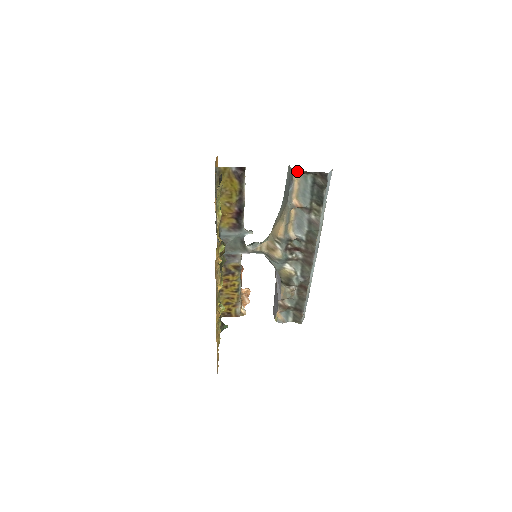
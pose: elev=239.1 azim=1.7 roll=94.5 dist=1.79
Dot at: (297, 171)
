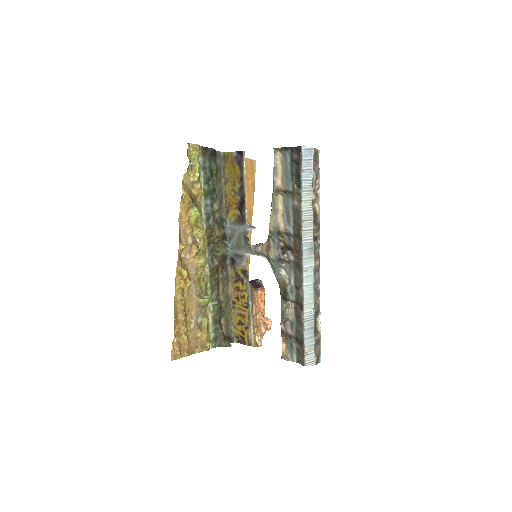
Dot at: occluded
